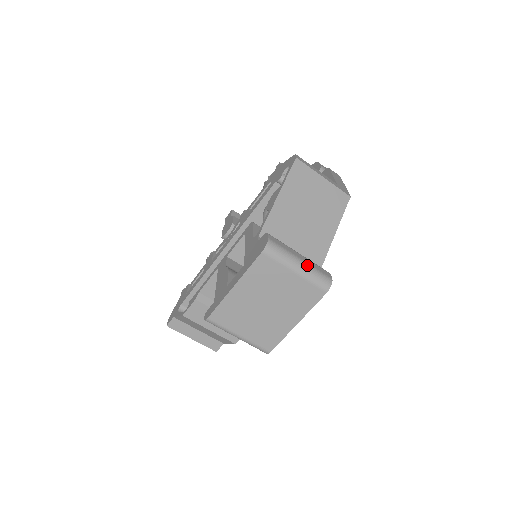
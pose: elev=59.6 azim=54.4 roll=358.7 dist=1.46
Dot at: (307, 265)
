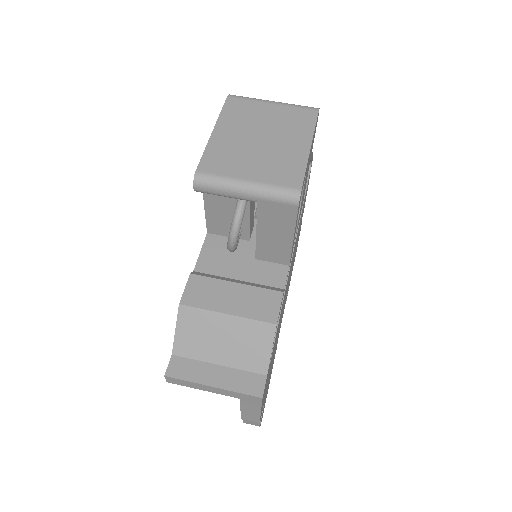
Dot at: occluded
